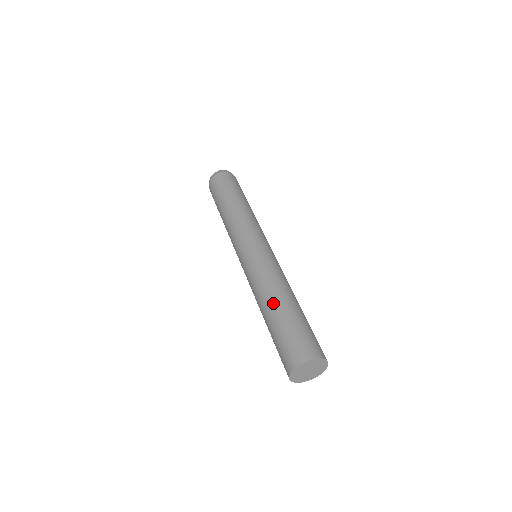
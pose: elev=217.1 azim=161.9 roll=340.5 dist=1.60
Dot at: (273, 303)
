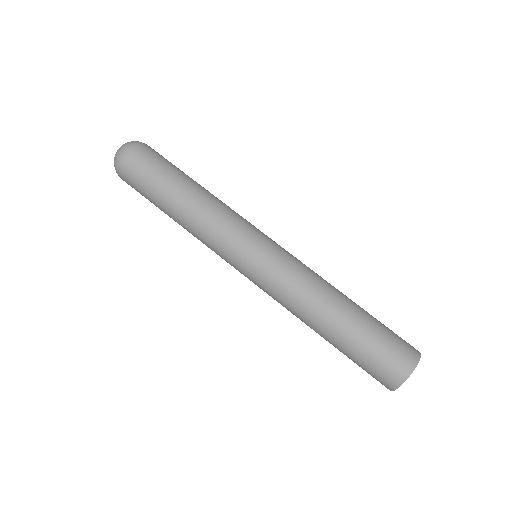
Dot at: (345, 301)
